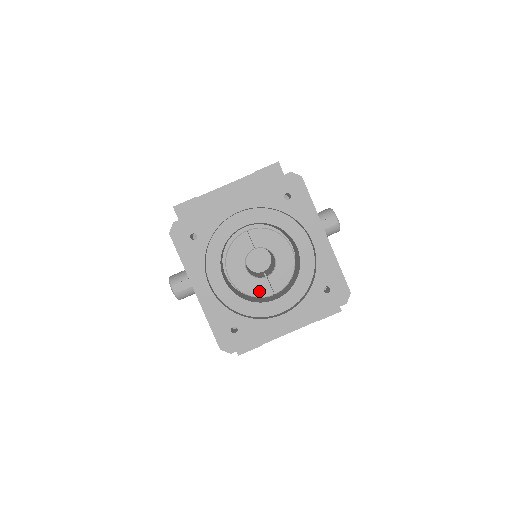
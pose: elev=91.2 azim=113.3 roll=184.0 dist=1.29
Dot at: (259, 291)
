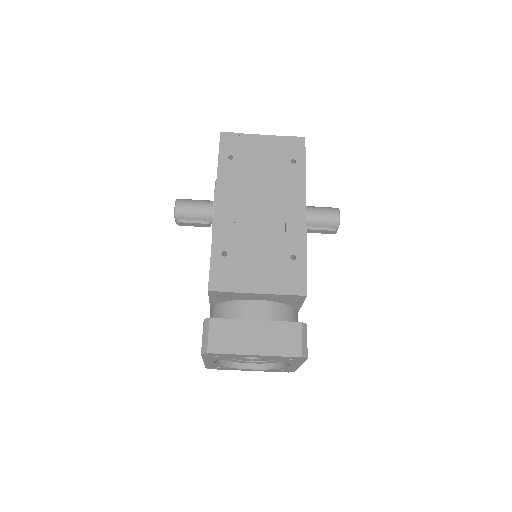
Dot at: (243, 360)
